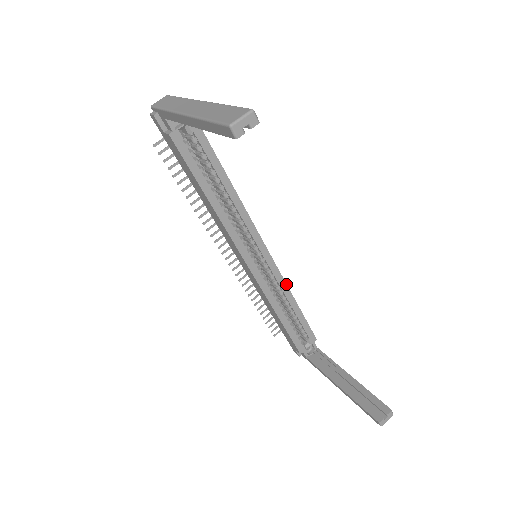
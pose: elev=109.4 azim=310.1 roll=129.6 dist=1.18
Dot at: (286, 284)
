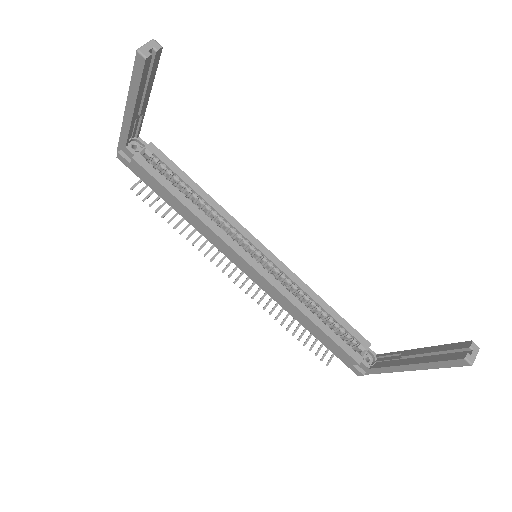
Dot at: (302, 281)
